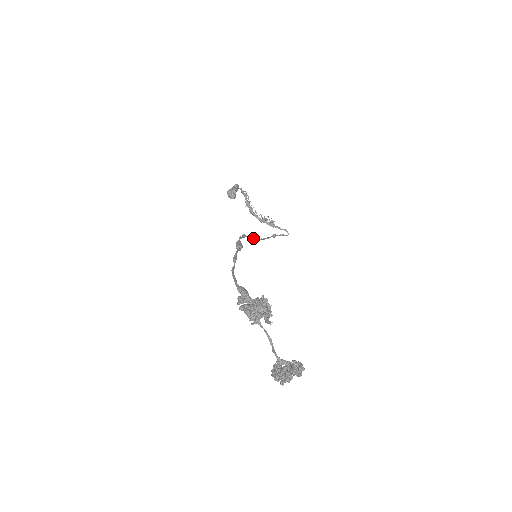
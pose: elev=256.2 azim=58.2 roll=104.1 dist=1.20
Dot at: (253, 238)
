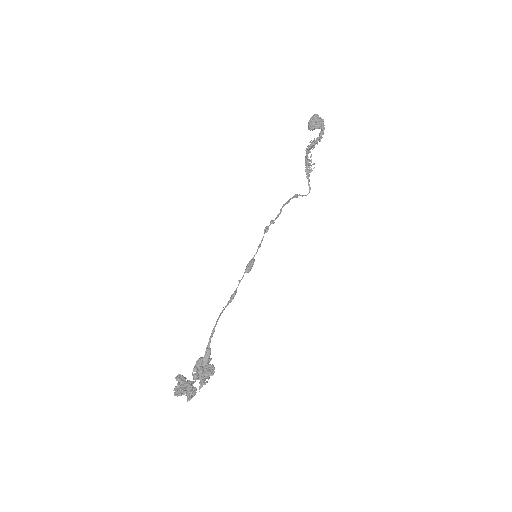
Dot at: (273, 222)
